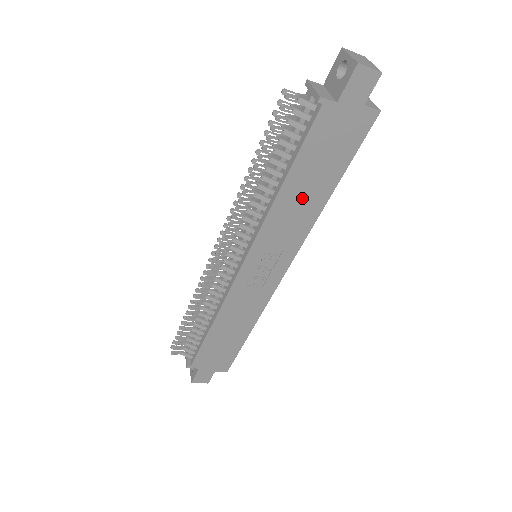
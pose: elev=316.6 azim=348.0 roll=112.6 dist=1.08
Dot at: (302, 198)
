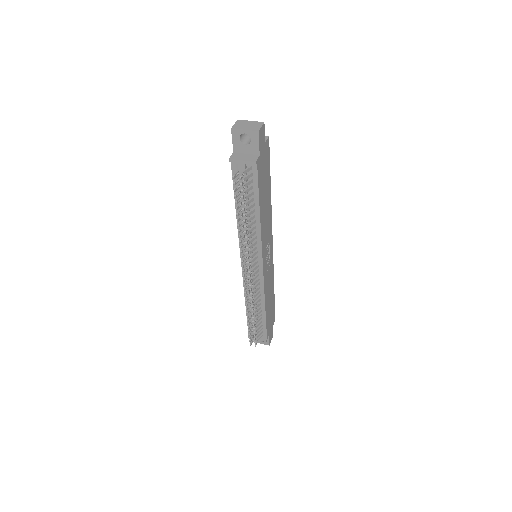
Dot at: (265, 208)
